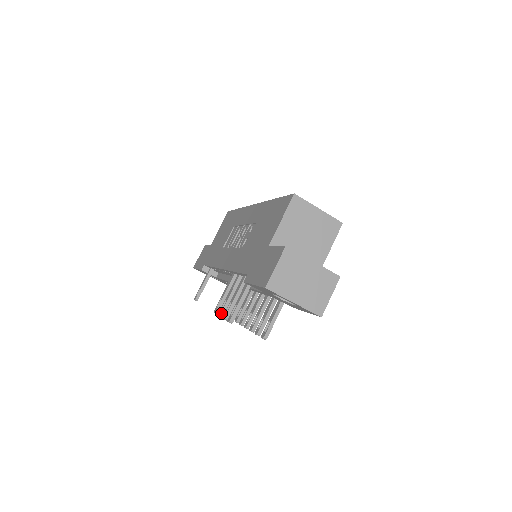
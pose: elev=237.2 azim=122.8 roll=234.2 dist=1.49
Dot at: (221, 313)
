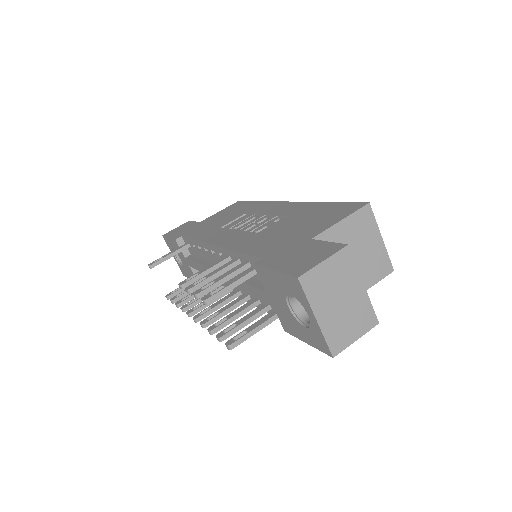
Dot at: (192, 288)
